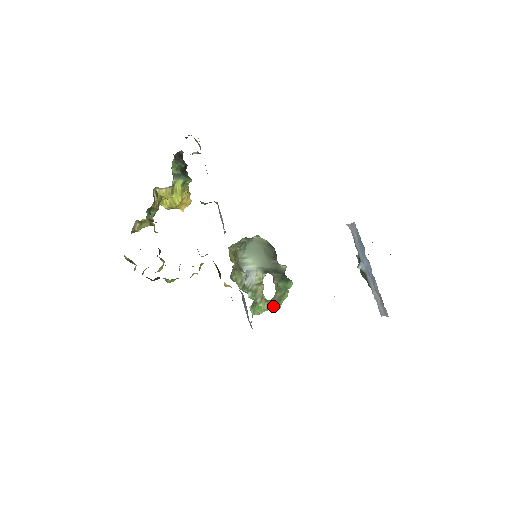
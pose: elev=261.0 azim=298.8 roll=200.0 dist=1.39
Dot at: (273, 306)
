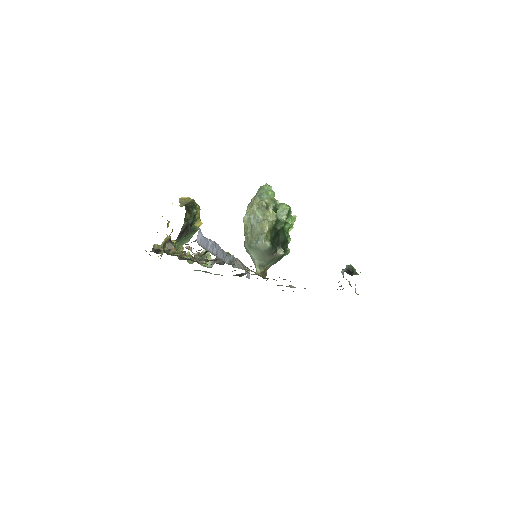
Dot at: occluded
